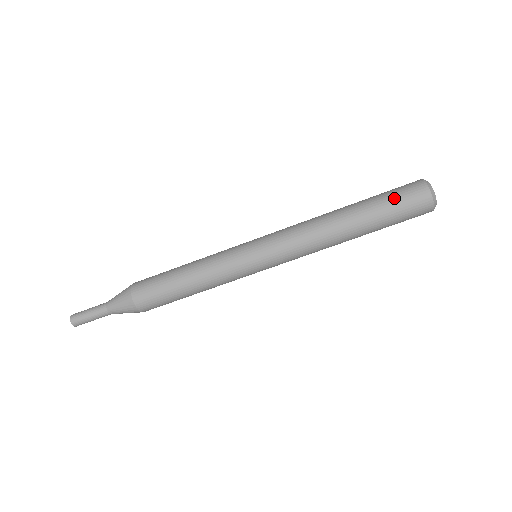
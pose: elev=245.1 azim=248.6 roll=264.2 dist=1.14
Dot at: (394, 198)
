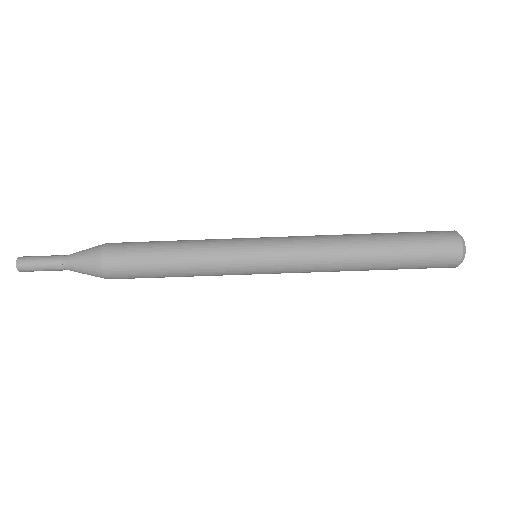
Dot at: (423, 239)
